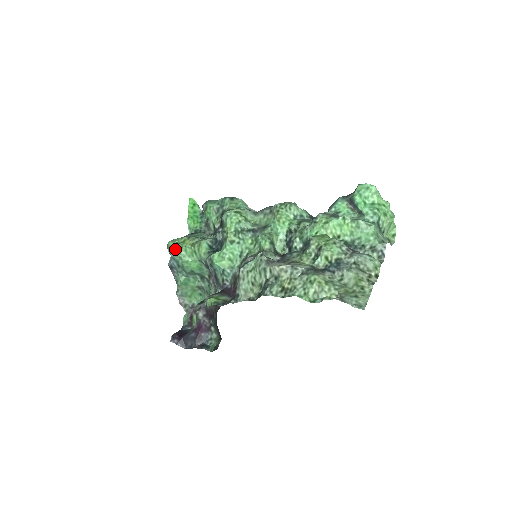
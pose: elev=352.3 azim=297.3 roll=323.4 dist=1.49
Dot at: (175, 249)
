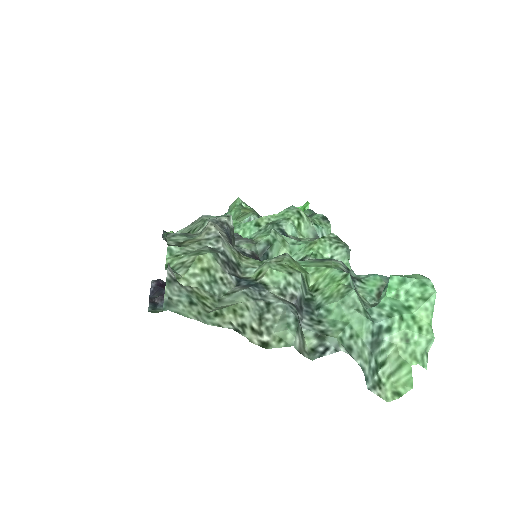
Dot at: (234, 206)
